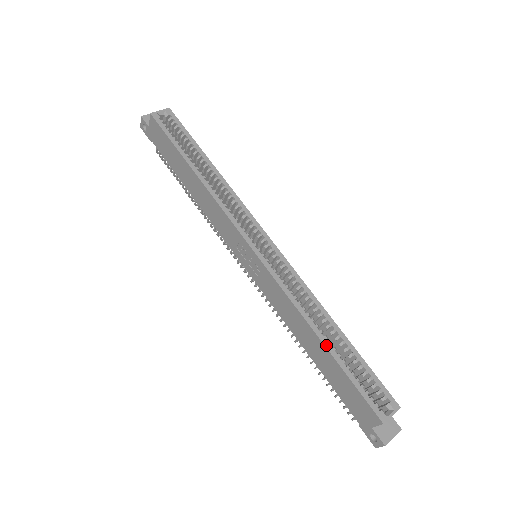
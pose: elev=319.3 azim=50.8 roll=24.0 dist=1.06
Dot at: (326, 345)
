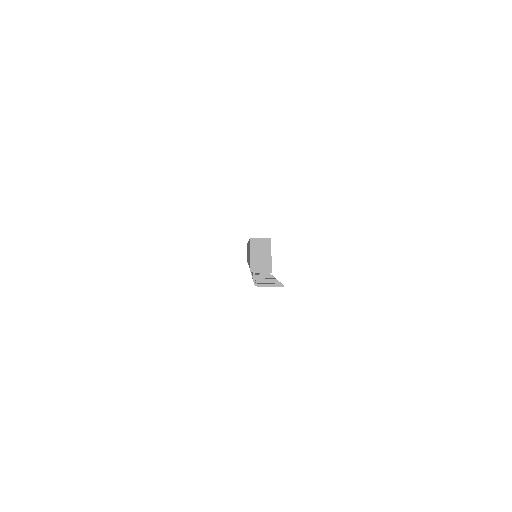
Dot at: occluded
